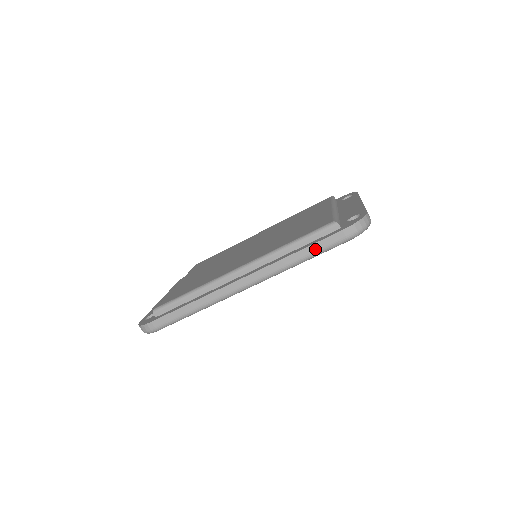
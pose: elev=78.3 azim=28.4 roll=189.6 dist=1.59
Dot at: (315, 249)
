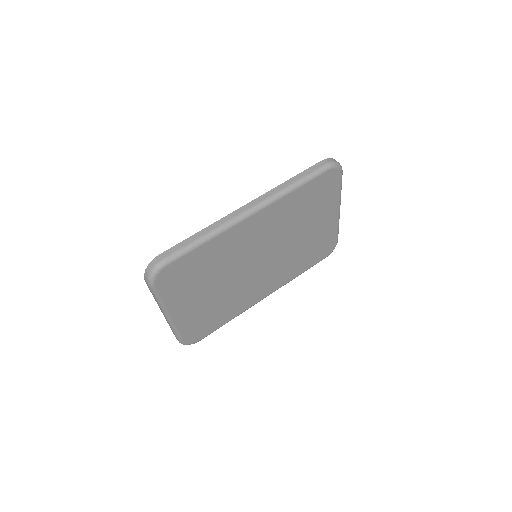
Dot at: (304, 175)
